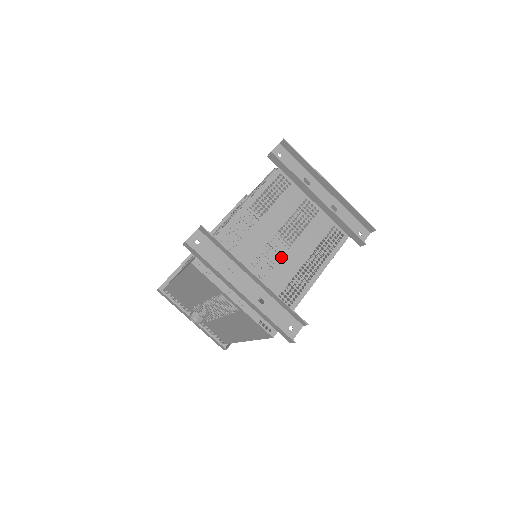
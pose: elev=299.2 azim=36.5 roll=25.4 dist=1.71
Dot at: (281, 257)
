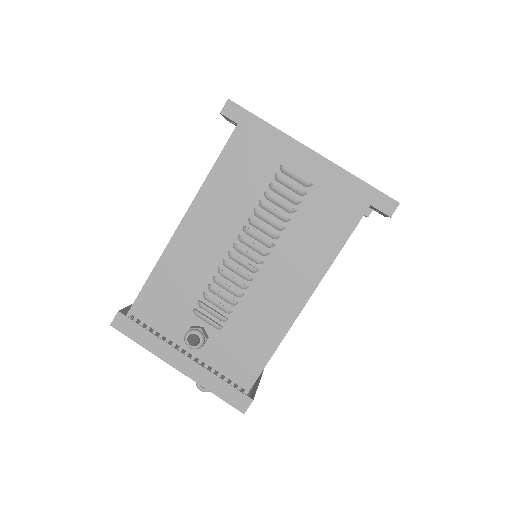
Dot at: occluded
